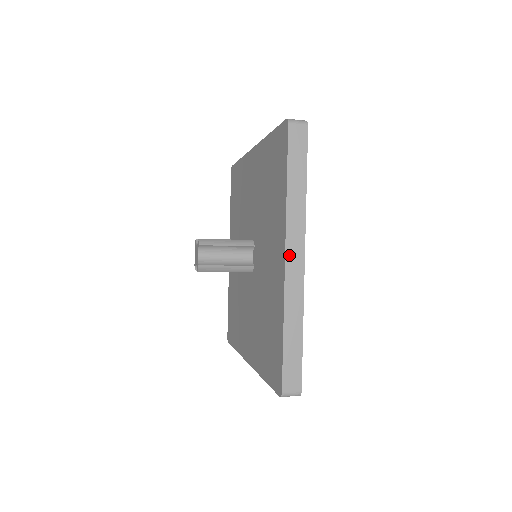
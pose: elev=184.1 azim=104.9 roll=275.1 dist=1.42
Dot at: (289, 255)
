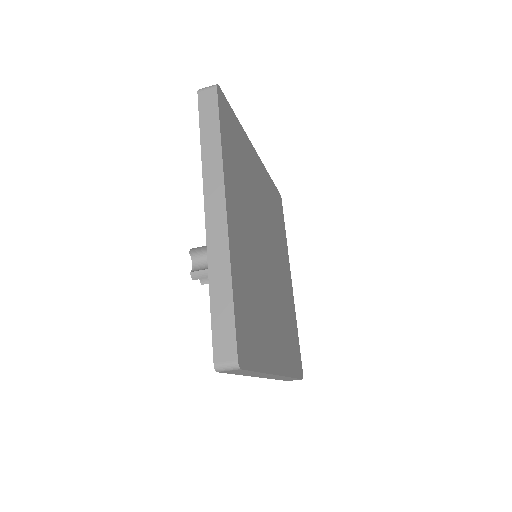
Dot at: (209, 209)
